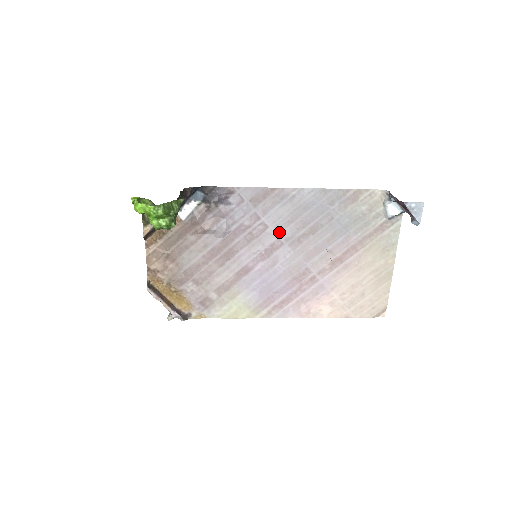
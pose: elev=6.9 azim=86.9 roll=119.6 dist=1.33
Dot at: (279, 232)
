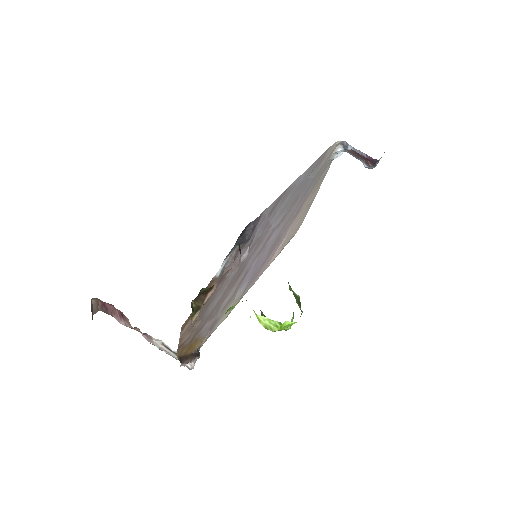
Dot at: (276, 223)
